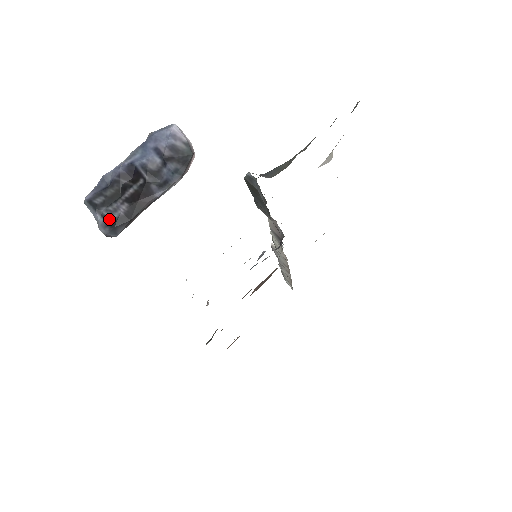
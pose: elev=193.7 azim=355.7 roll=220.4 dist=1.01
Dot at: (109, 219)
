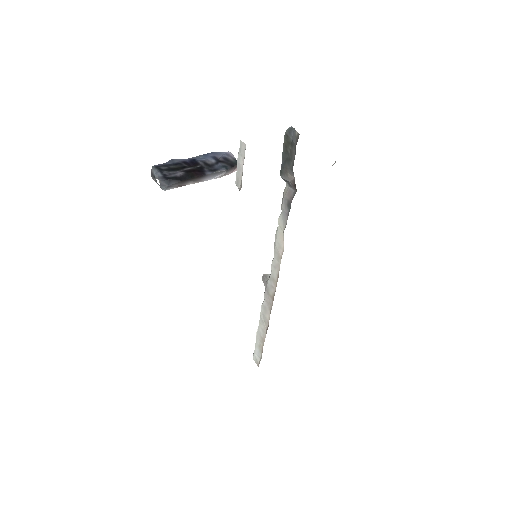
Dot at: (167, 176)
